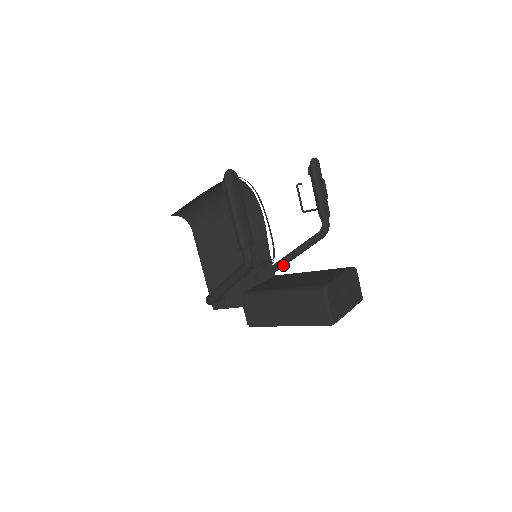
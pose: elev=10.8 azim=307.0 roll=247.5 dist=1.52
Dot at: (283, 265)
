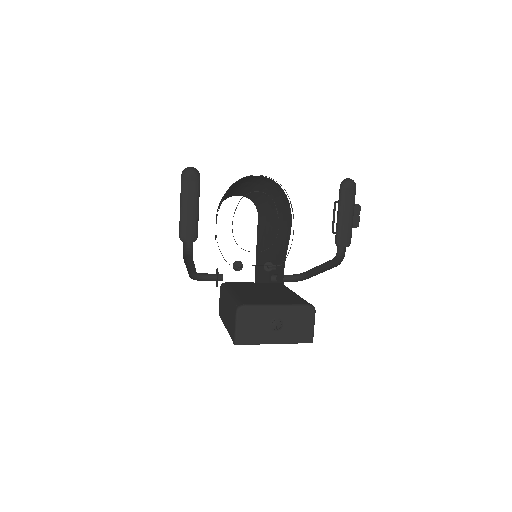
Dot at: (308, 278)
